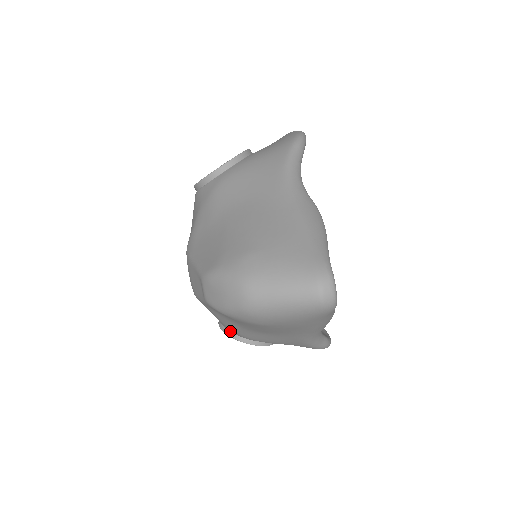
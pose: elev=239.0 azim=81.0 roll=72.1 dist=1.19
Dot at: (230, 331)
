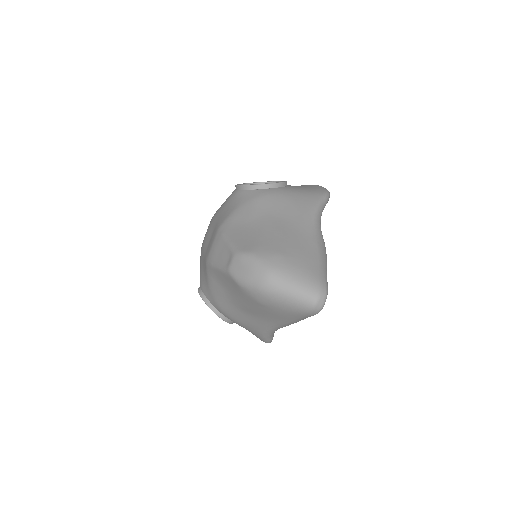
Dot at: (208, 299)
